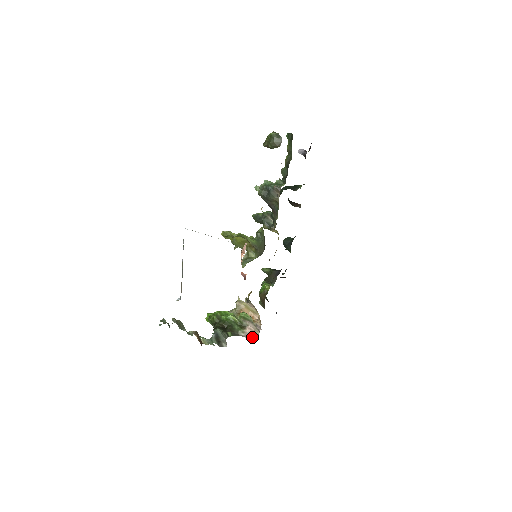
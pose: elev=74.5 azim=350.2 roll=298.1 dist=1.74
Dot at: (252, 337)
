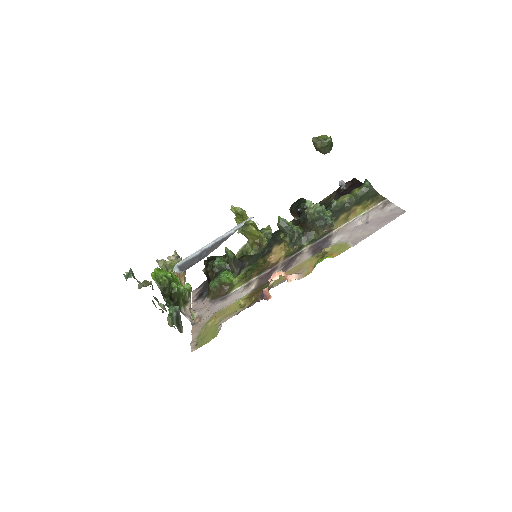
Dot at: (191, 318)
